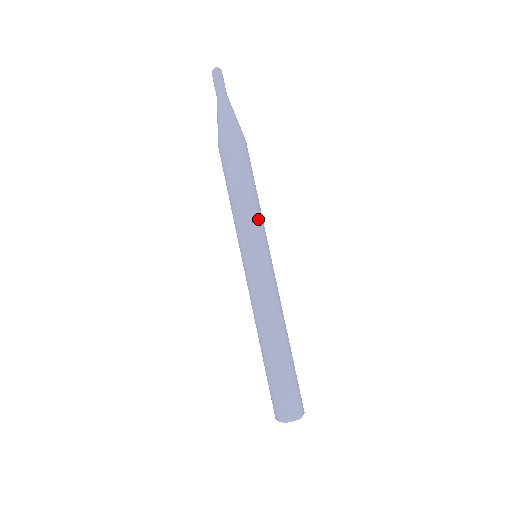
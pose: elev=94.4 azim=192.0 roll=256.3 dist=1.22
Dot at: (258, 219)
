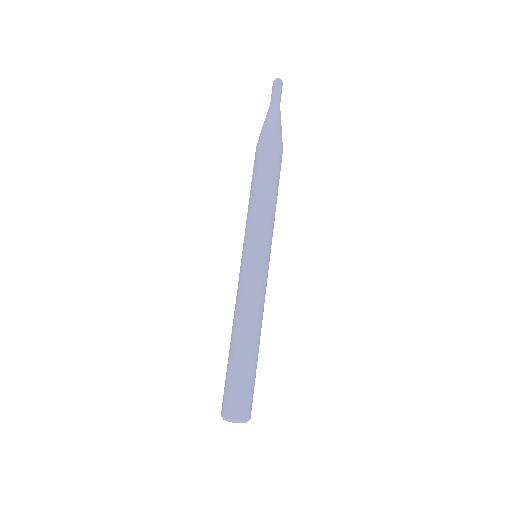
Dot at: (257, 220)
